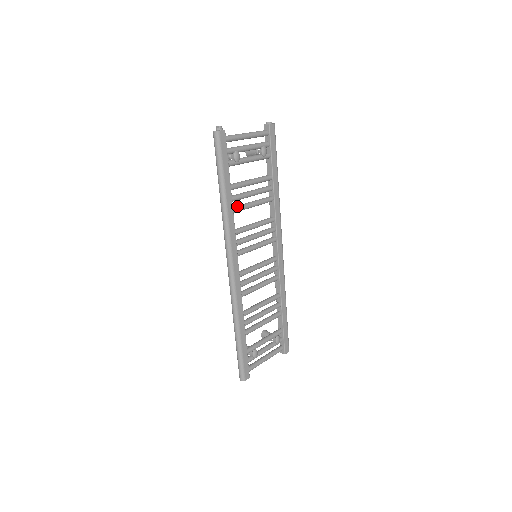
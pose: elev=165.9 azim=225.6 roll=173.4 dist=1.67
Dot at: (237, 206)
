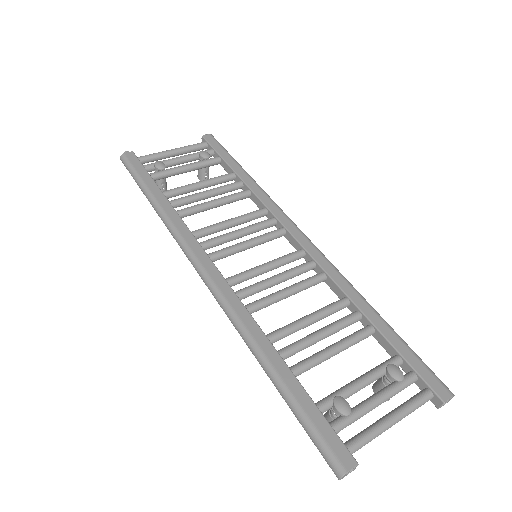
Dot at: (185, 208)
